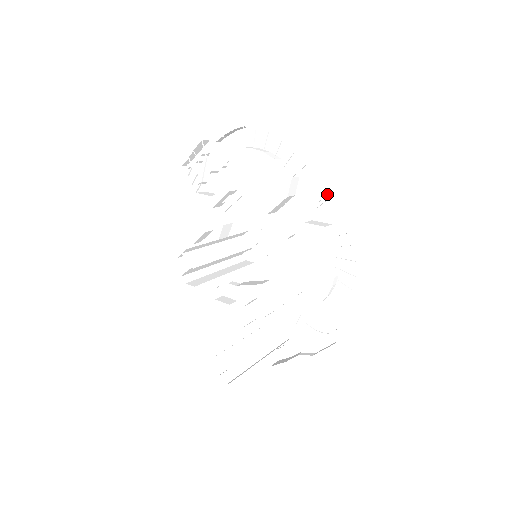
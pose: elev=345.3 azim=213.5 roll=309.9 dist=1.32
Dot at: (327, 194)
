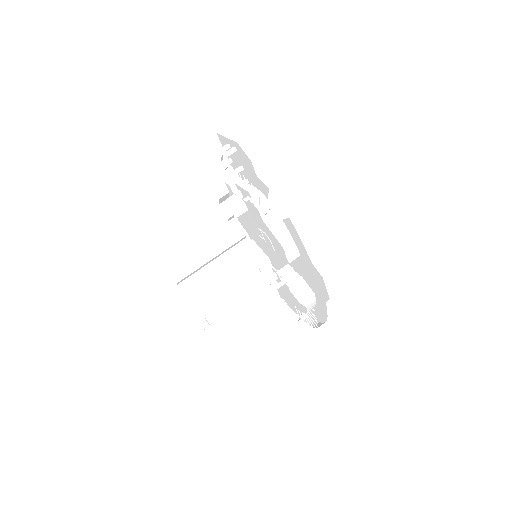
Dot at: (316, 283)
